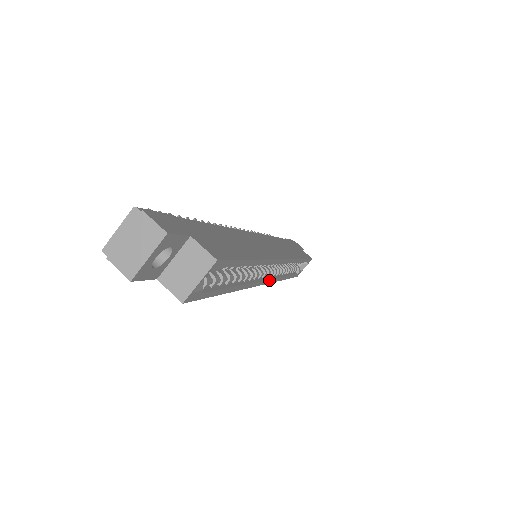
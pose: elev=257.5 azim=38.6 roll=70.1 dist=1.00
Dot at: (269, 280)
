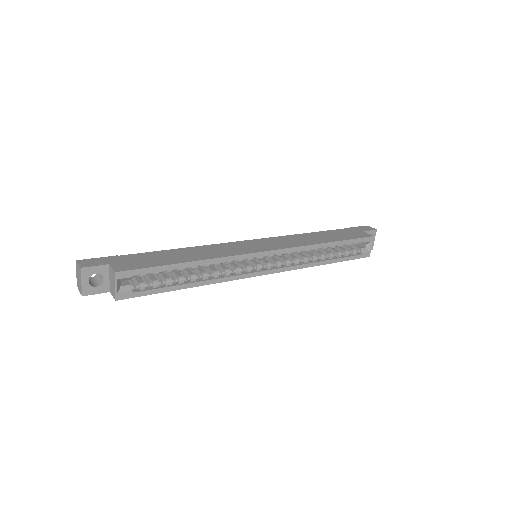
Dot at: (272, 270)
